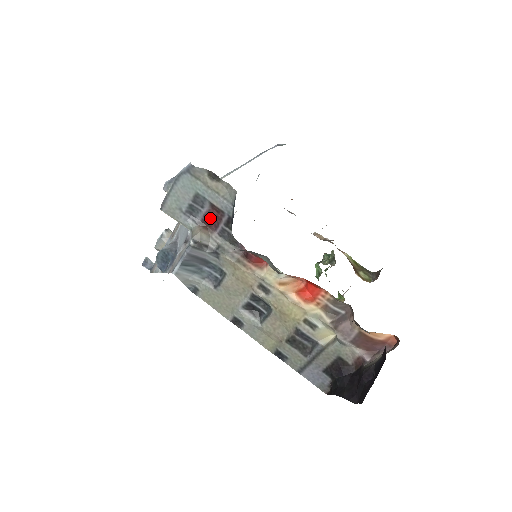
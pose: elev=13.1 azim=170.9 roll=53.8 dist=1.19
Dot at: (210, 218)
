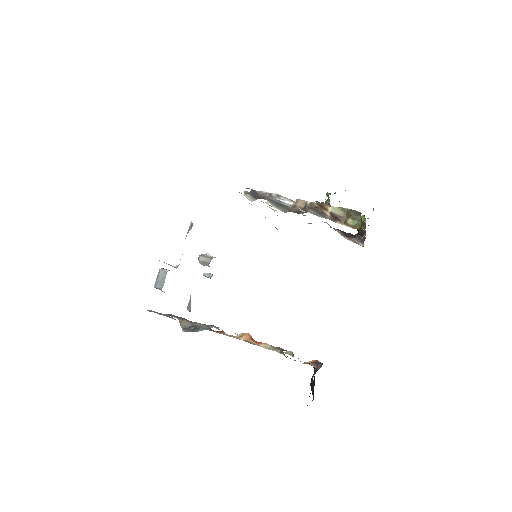
Dot at: occluded
